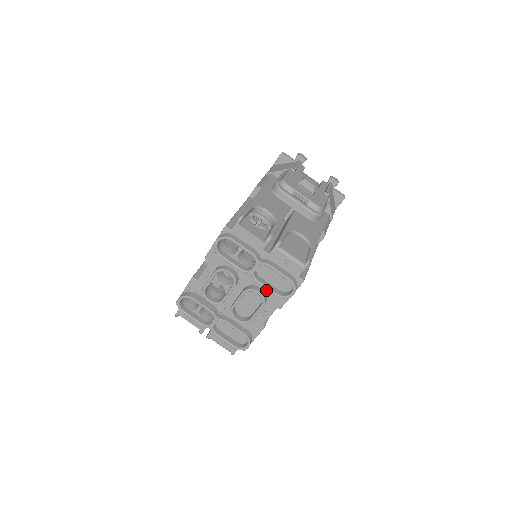
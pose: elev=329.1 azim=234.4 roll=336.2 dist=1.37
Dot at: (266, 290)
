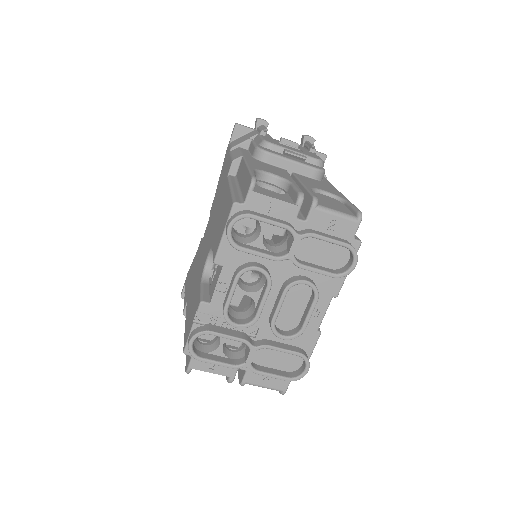
Dot at: (313, 276)
